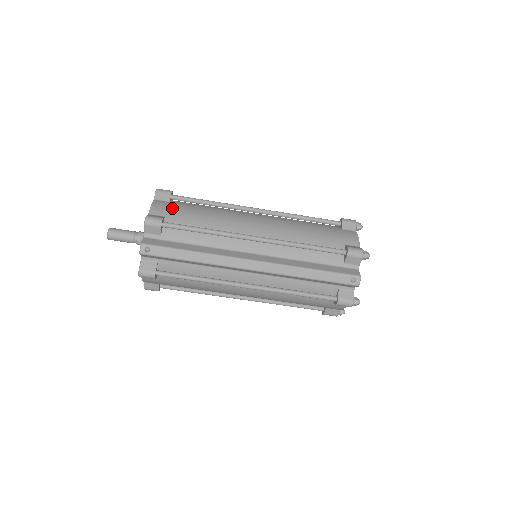
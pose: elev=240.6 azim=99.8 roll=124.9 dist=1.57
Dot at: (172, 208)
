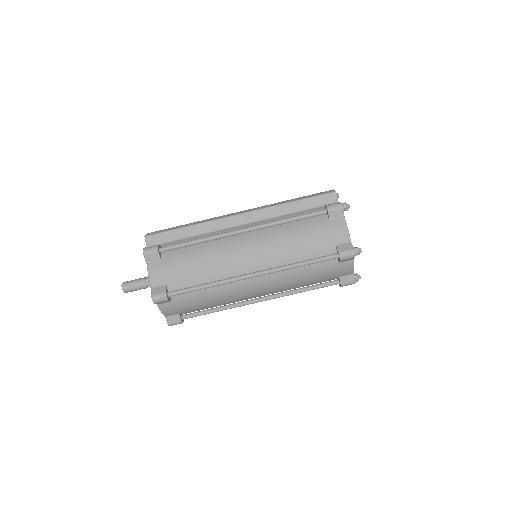
Dot at: occluded
